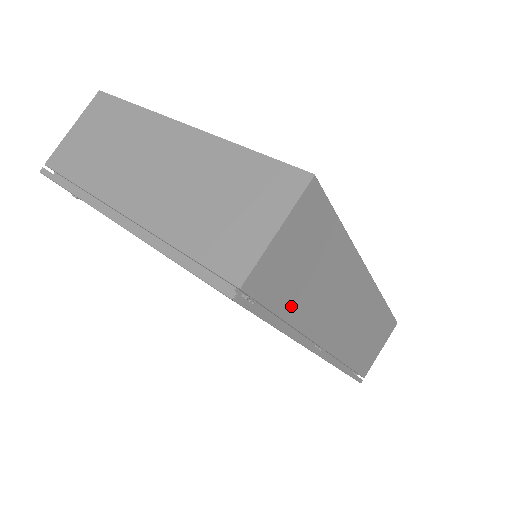
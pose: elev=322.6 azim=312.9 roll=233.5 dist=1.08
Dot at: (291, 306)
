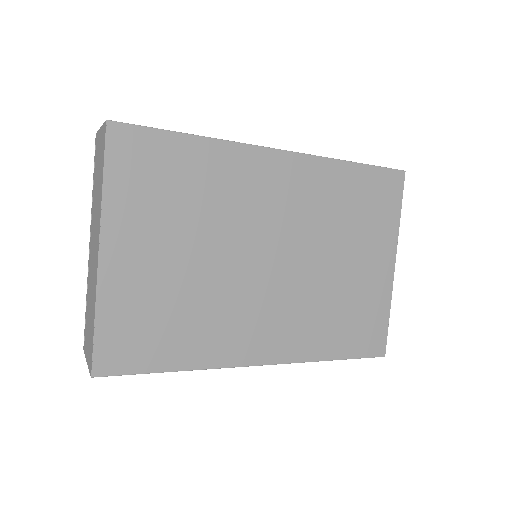
Dot at: occluded
